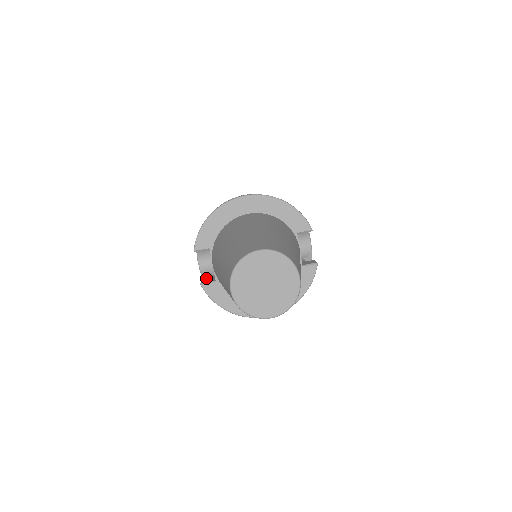
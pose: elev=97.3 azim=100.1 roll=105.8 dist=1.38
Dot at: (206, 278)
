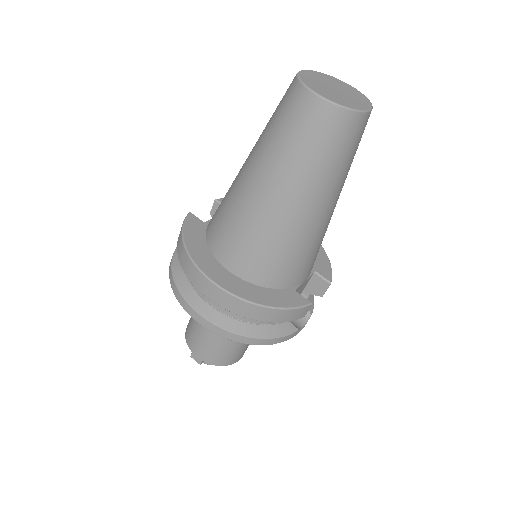
Dot at: occluded
